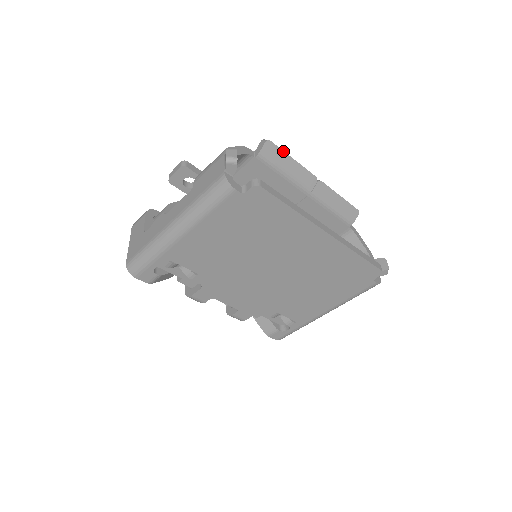
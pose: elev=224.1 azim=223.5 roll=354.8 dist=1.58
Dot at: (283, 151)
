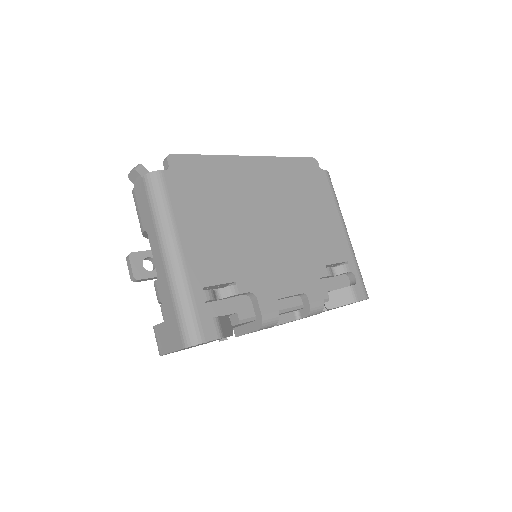
Dot at: occluded
